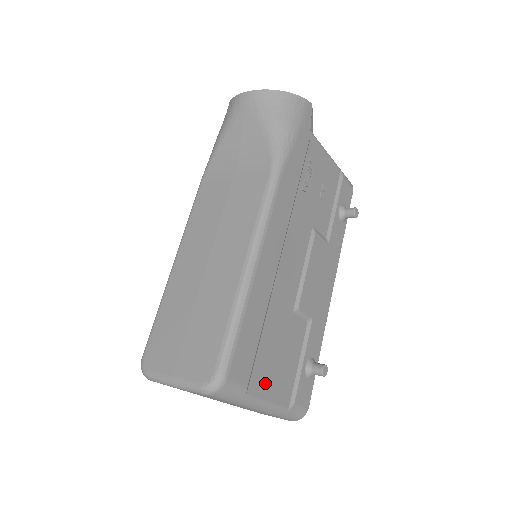
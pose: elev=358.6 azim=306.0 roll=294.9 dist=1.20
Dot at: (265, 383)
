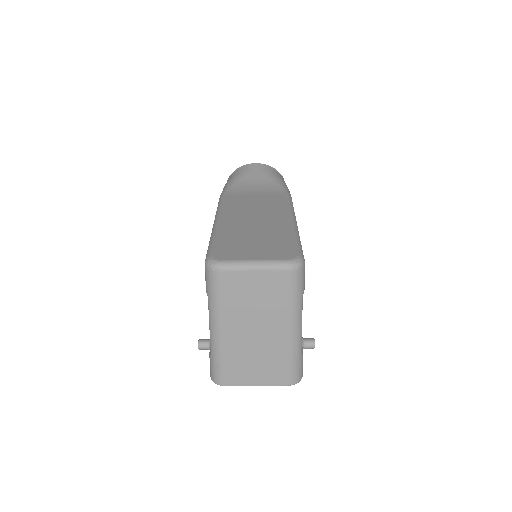
Dot at: occluded
